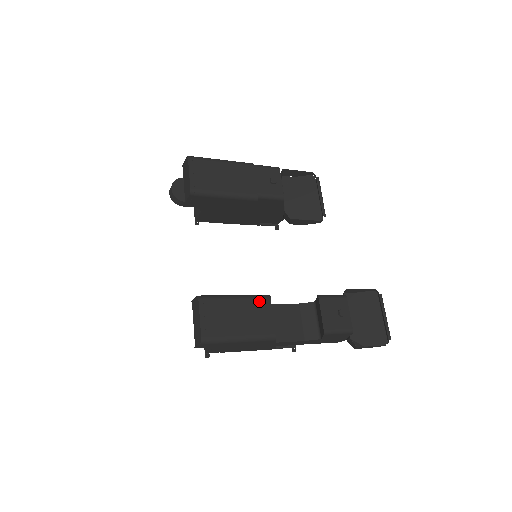
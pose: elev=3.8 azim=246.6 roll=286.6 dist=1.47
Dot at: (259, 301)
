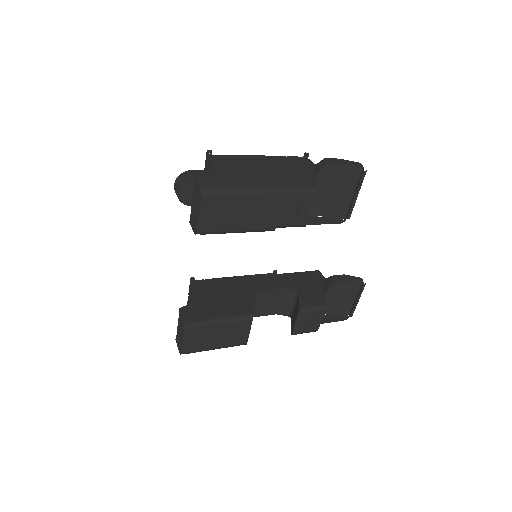
Dot at: (241, 323)
